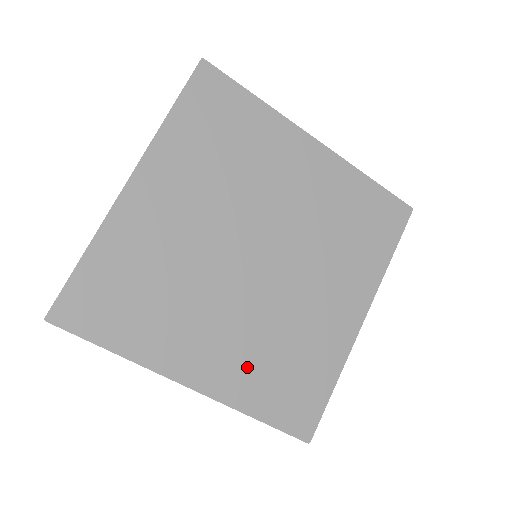
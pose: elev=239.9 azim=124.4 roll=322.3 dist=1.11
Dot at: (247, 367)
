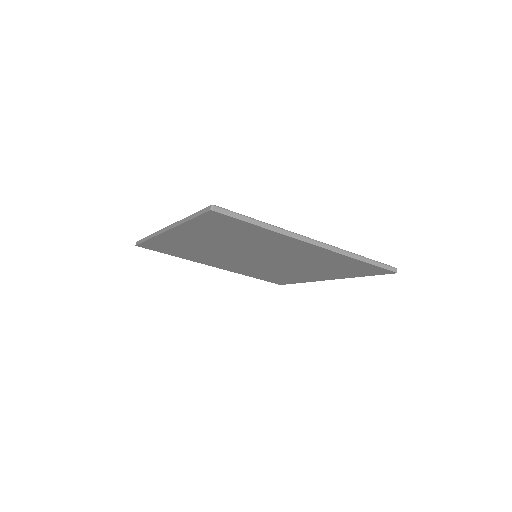
Dot at: (246, 271)
